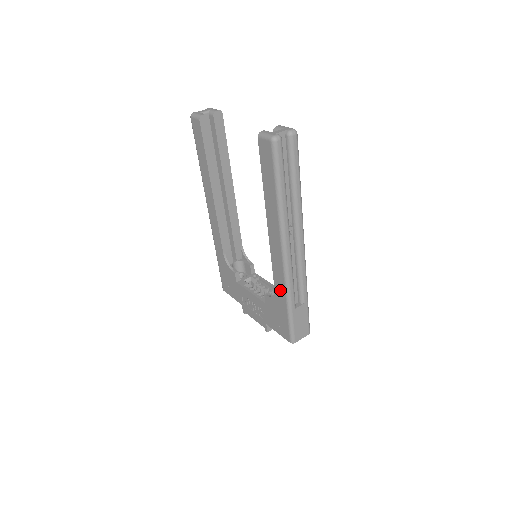
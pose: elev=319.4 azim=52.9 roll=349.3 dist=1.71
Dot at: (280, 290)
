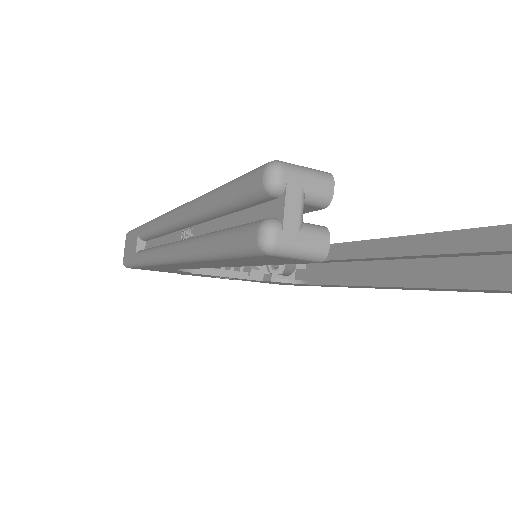
Dot at: occluded
